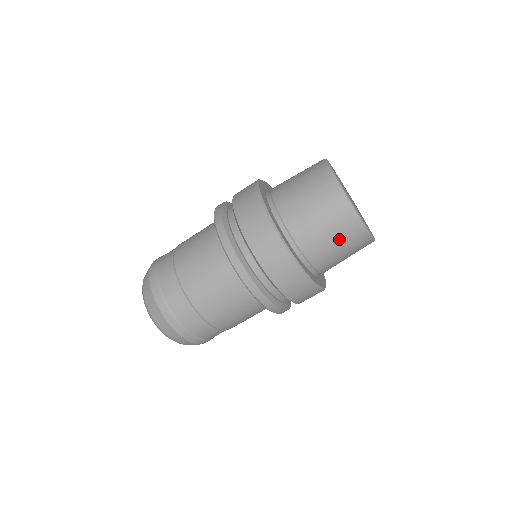
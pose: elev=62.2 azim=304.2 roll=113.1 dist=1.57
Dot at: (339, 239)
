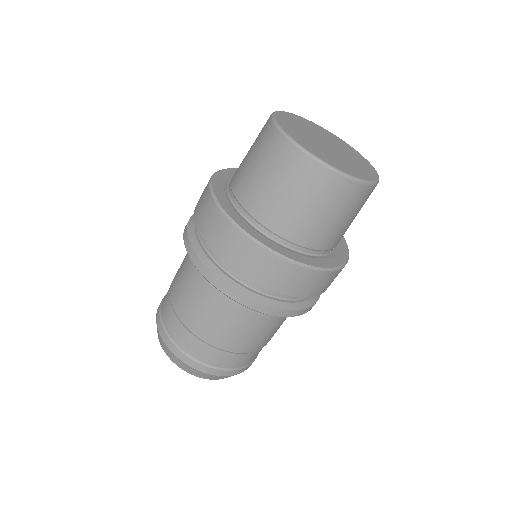
Dot at: (357, 212)
